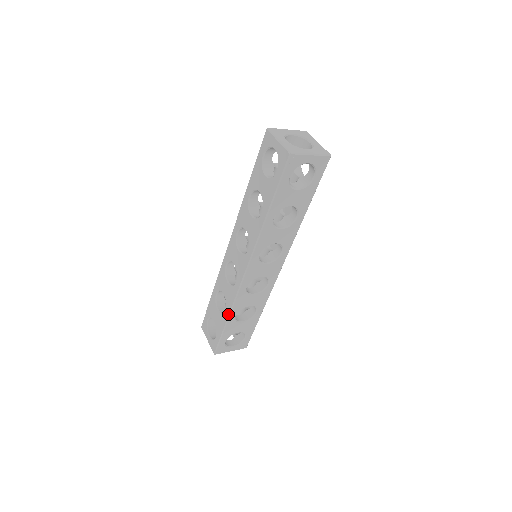
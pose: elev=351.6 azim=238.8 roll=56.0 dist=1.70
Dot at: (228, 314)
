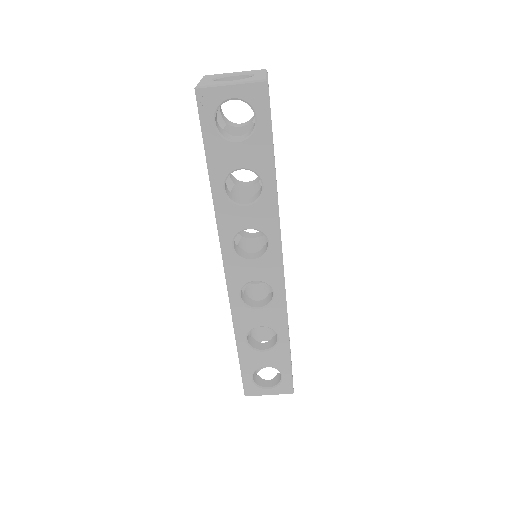
Dot at: (235, 336)
